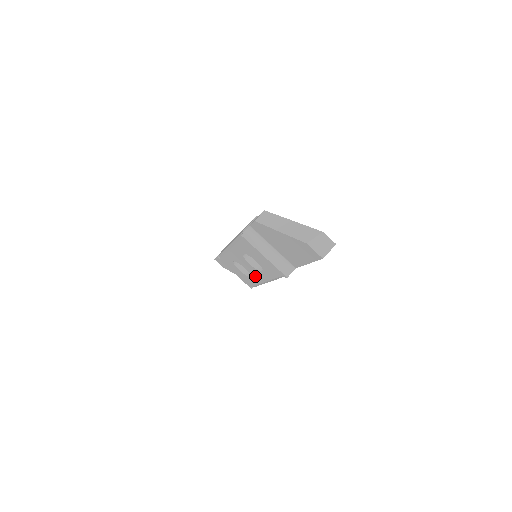
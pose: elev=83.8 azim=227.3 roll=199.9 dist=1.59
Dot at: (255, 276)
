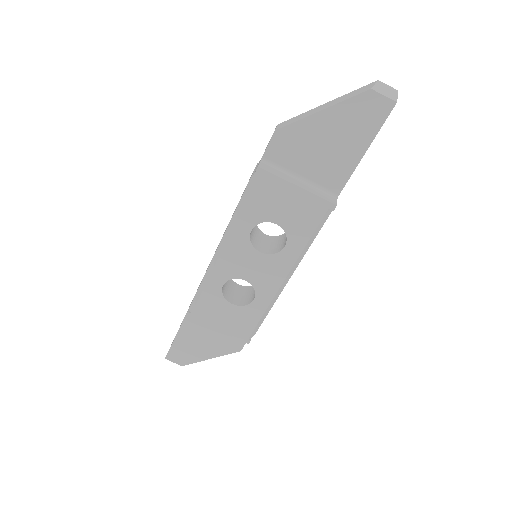
Dot at: (265, 283)
